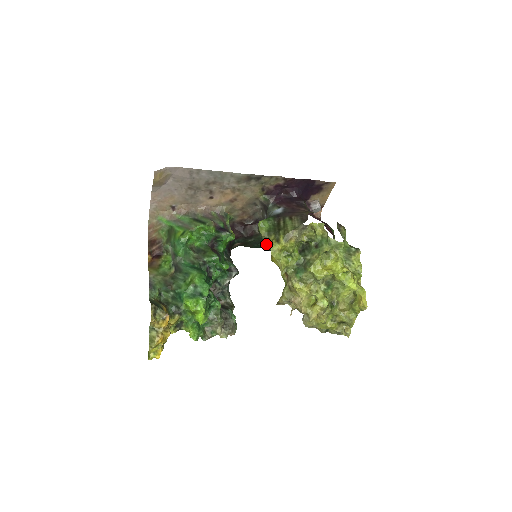
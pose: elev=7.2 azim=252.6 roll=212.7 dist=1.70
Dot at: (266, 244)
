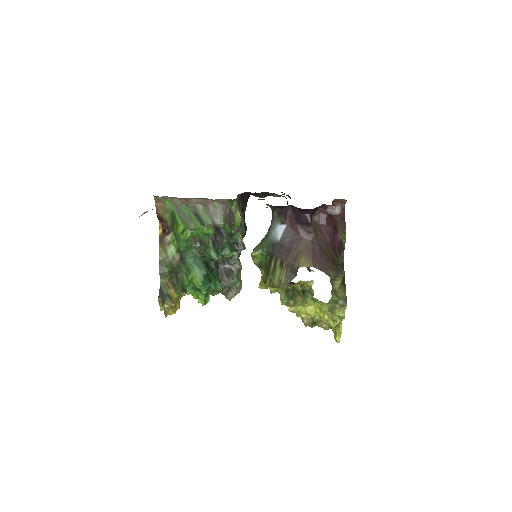
Dot at: (288, 196)
